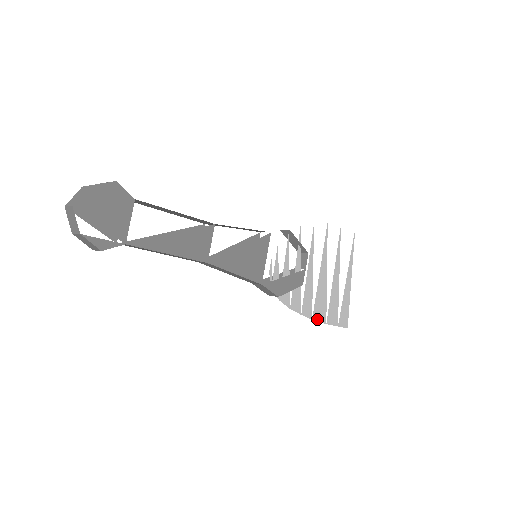
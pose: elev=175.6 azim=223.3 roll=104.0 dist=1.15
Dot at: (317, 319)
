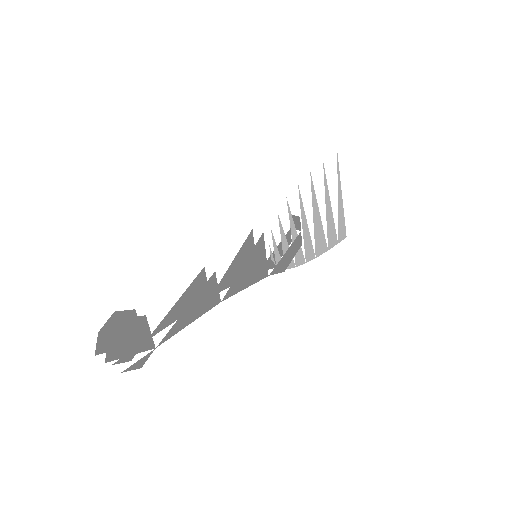
Dot at: (320, 254)
